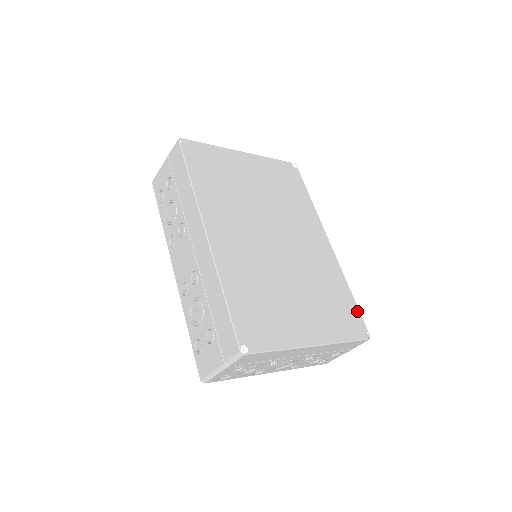
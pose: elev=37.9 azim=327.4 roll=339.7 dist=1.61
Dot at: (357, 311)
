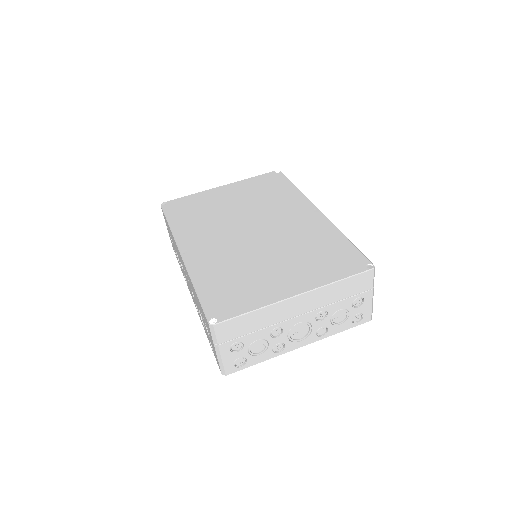
Dot at: (355, 251)
